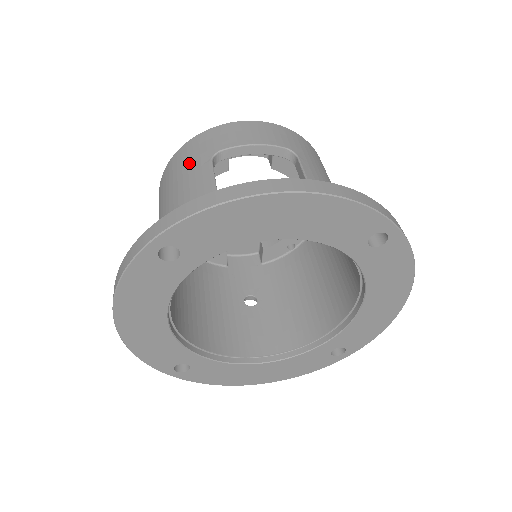
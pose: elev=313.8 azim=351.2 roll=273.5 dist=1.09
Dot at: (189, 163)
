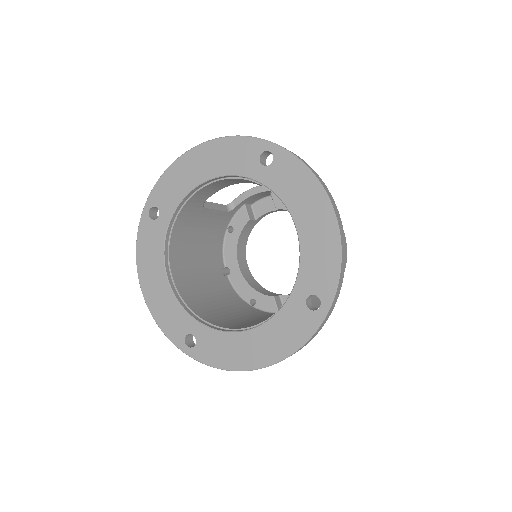
Dot at: occluded
